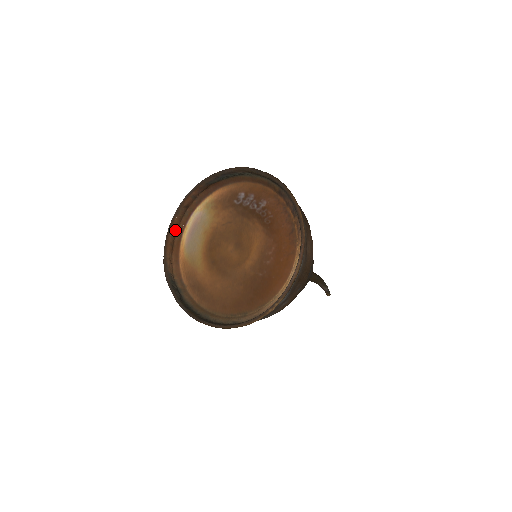
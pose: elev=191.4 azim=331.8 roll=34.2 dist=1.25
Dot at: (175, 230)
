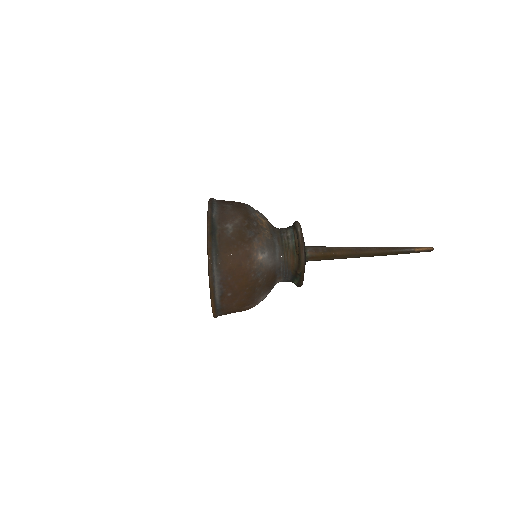
Dot at: occluded
